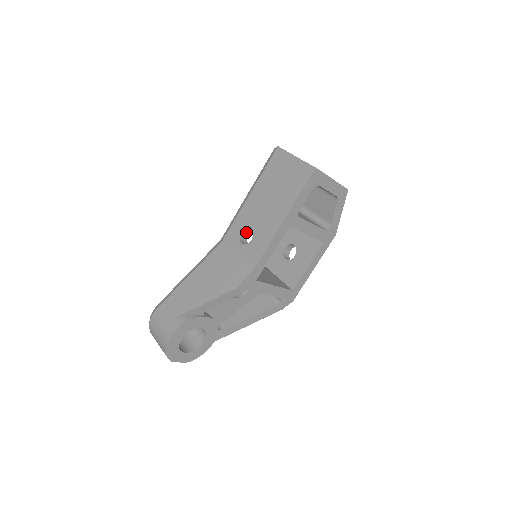
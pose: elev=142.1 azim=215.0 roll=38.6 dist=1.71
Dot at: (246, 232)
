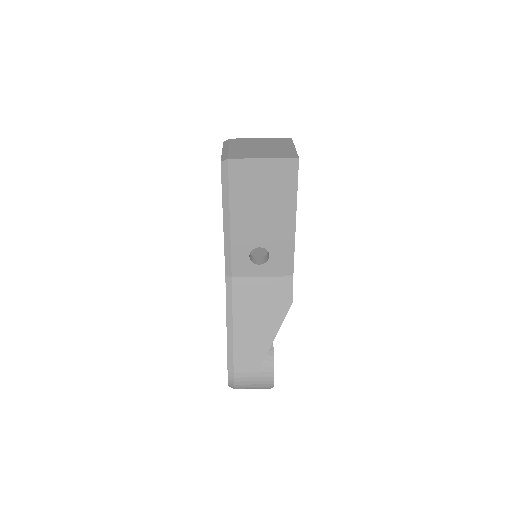
Dot at: occluded
